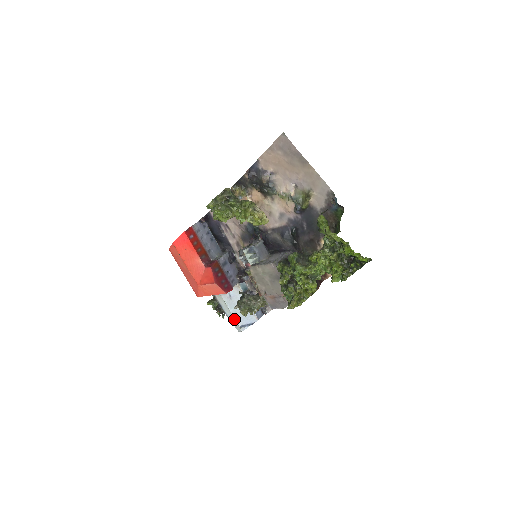
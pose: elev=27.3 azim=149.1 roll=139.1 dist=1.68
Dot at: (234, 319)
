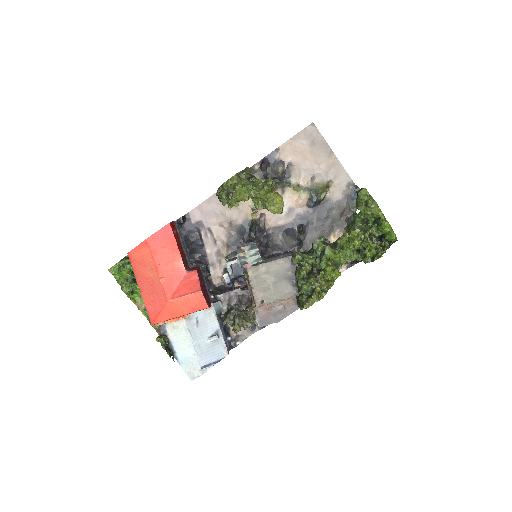
Dot at: (194, 357)
